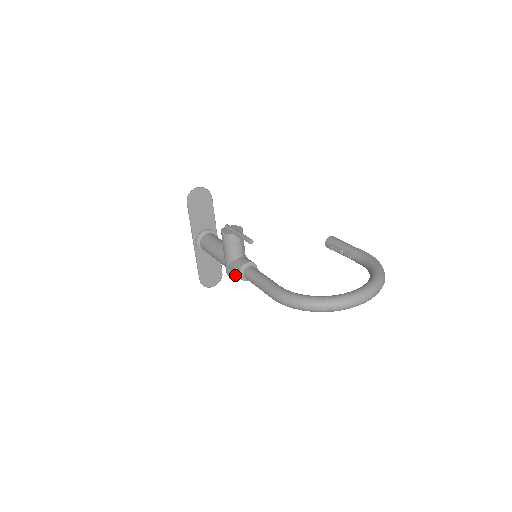
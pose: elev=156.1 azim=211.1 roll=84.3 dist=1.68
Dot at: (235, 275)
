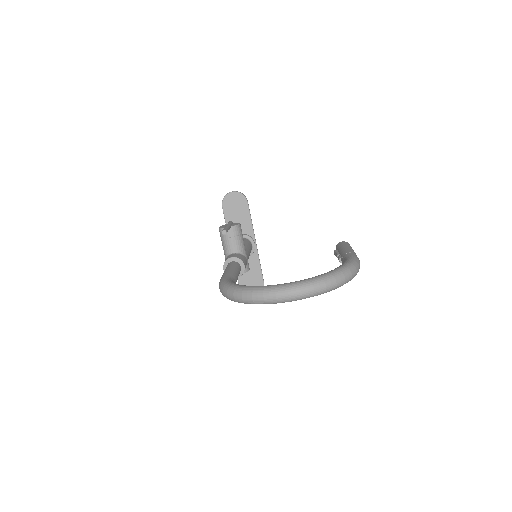
Dot at: occluded
